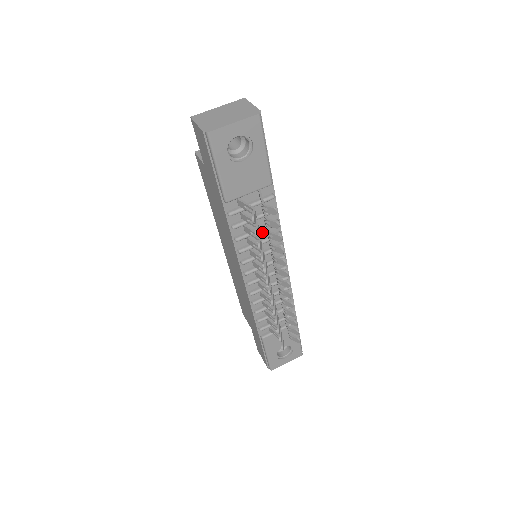
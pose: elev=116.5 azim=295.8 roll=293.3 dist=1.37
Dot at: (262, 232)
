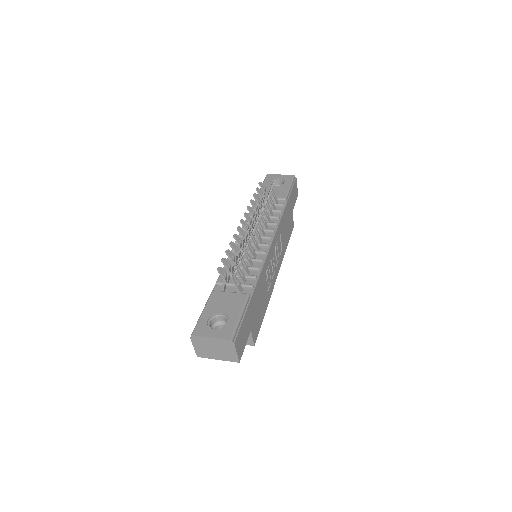
Dot at: (266, 221)
